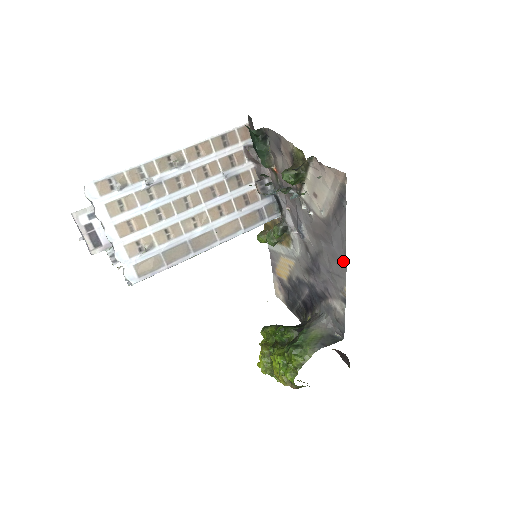
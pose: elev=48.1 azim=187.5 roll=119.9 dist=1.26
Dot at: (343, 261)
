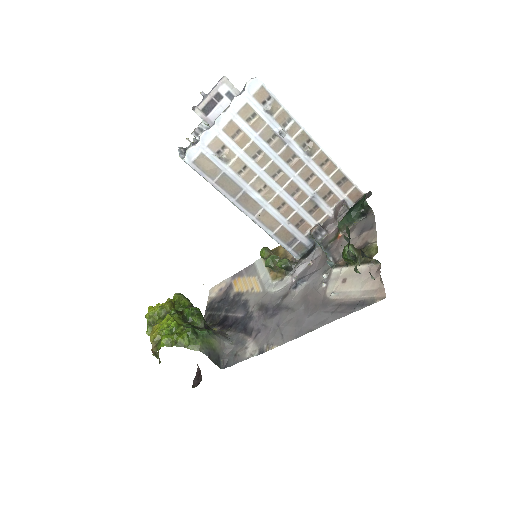
Dot at: (301, 333)
